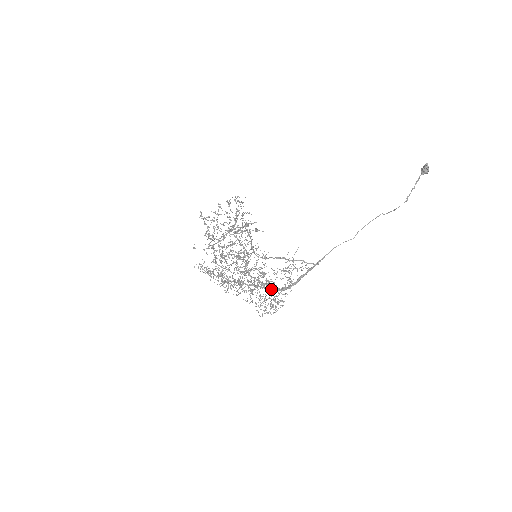
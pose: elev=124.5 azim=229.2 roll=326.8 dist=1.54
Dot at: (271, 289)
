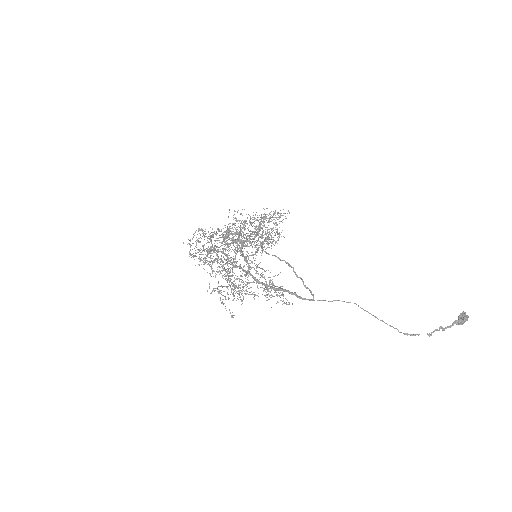
Dot at: (249, 272)
